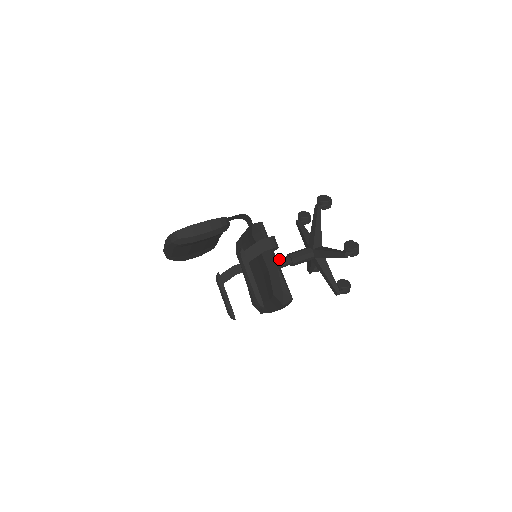
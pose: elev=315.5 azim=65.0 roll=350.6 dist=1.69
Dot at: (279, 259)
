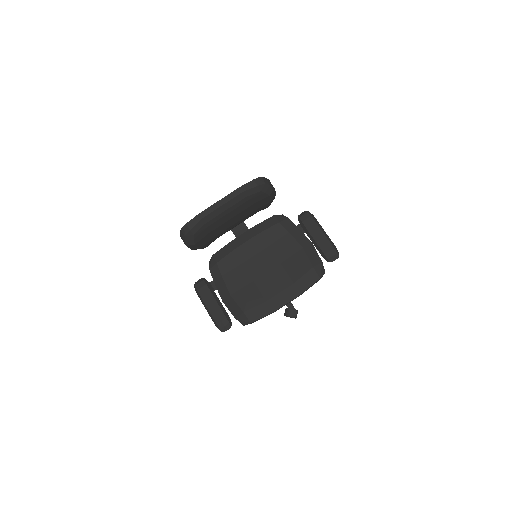
Dot at: occluded
